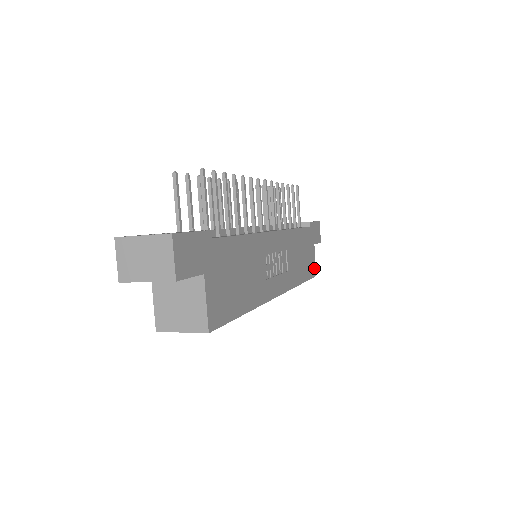
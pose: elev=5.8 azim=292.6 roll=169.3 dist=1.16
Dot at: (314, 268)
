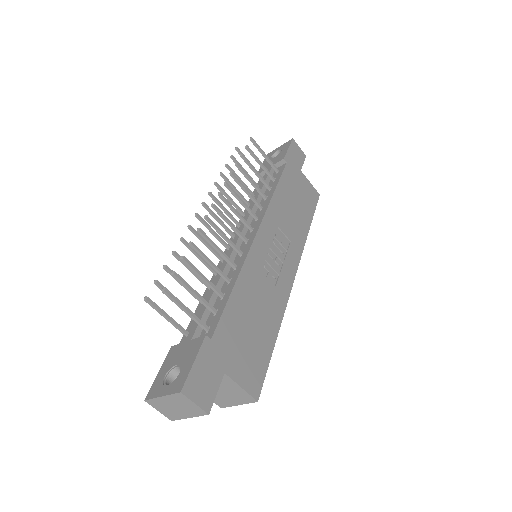
Dot at: (313, 192)
